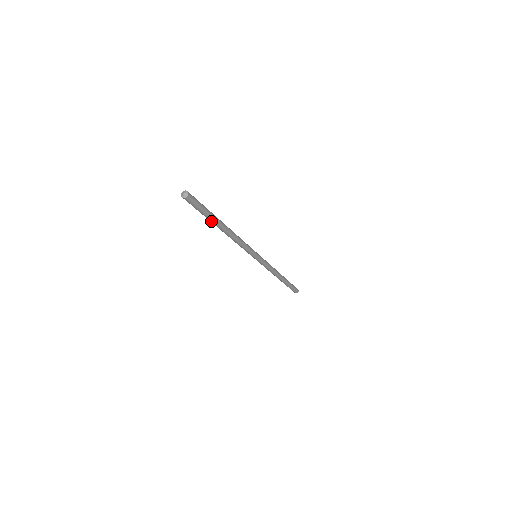
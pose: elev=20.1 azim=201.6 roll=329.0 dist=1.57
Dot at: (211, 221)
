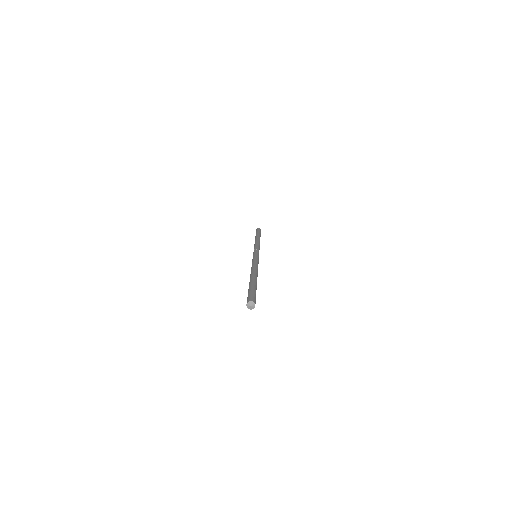
Dot at: occluded
